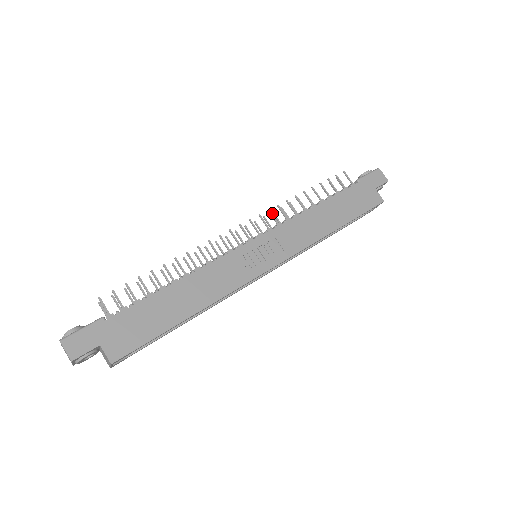
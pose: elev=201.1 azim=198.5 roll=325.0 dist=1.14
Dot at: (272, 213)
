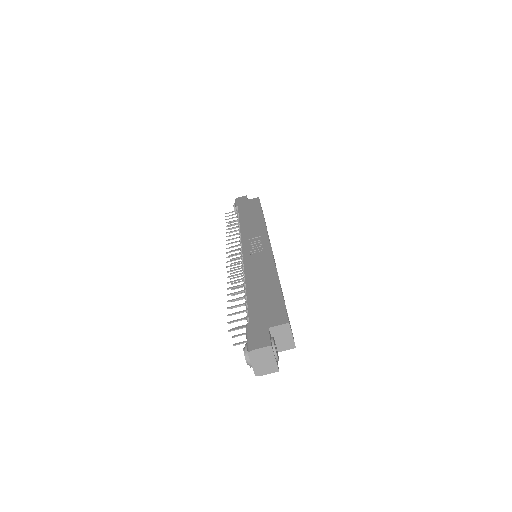
Dot at: occluded
